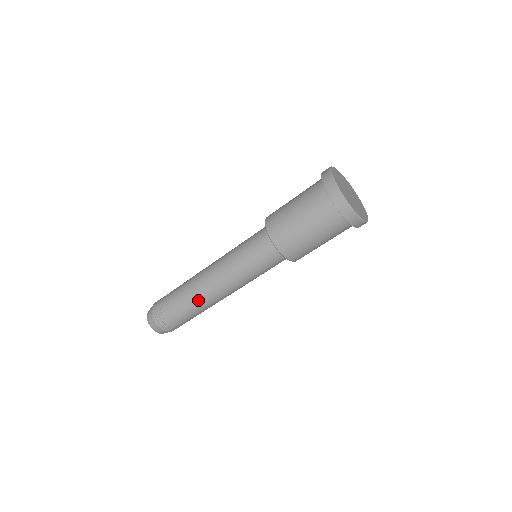
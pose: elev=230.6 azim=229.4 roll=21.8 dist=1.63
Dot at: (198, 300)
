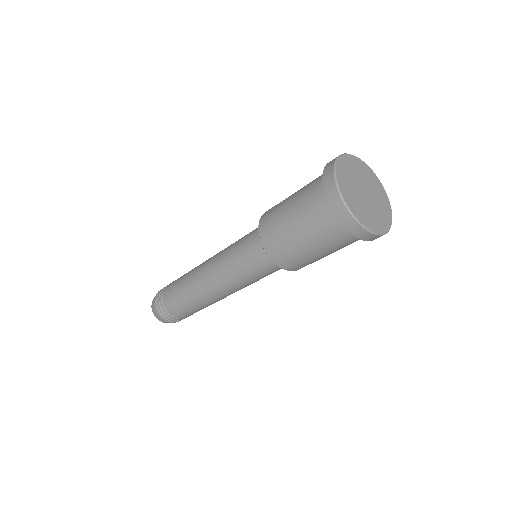
Dot at: occluded
